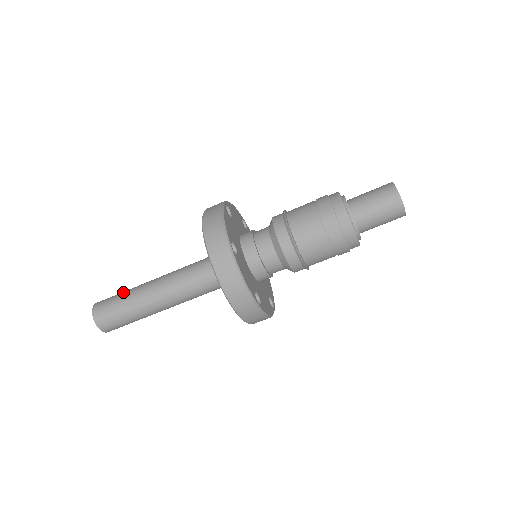
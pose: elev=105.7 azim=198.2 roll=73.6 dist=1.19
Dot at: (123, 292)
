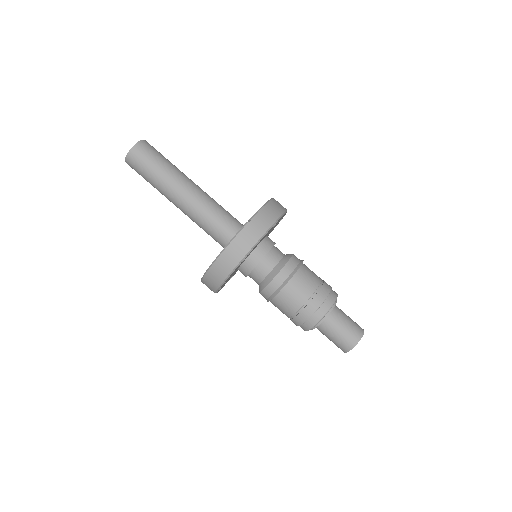
Dot at: (165, 161)
